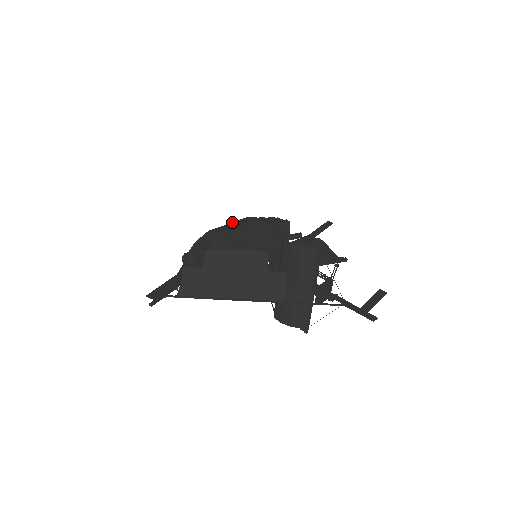
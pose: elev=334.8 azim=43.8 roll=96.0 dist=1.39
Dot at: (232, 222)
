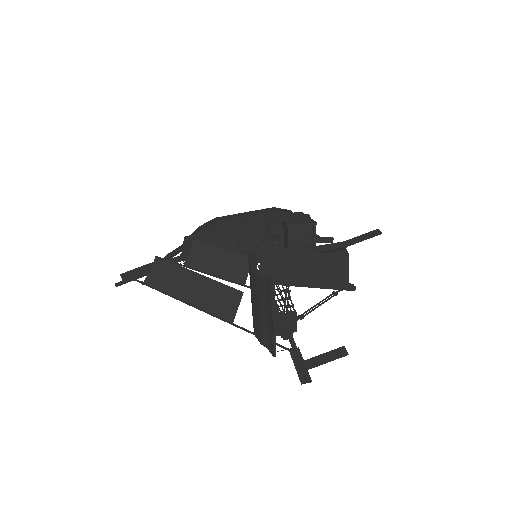
Dot at: (249, 211)
